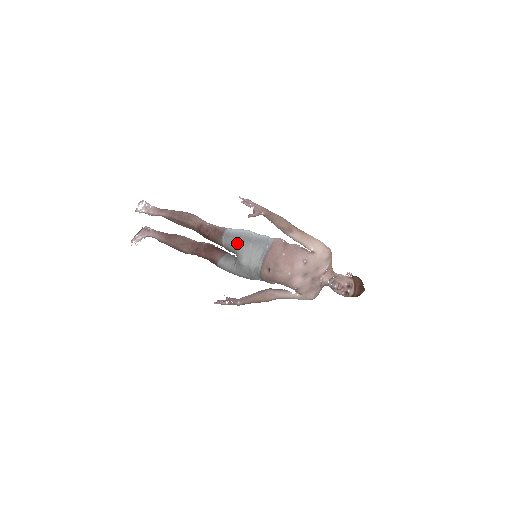
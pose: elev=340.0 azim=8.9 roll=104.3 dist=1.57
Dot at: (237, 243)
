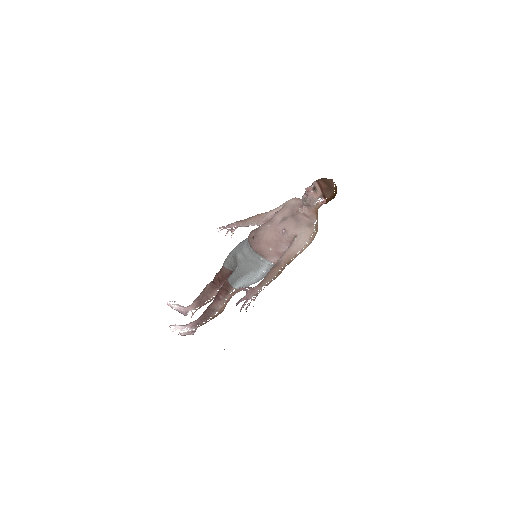
Dot at: (230, 253)
